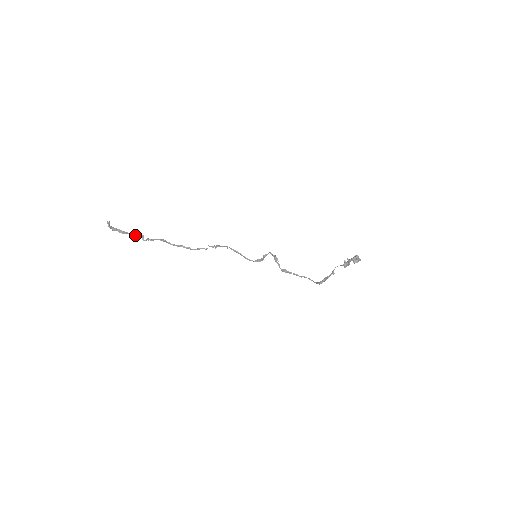
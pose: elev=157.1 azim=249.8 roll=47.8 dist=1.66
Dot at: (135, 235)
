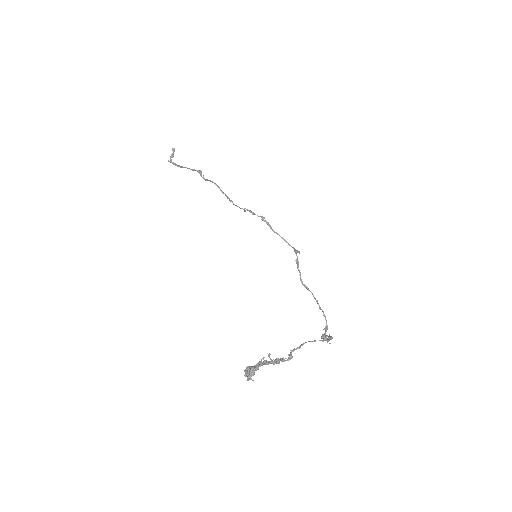
Dot at: (193, 169)
